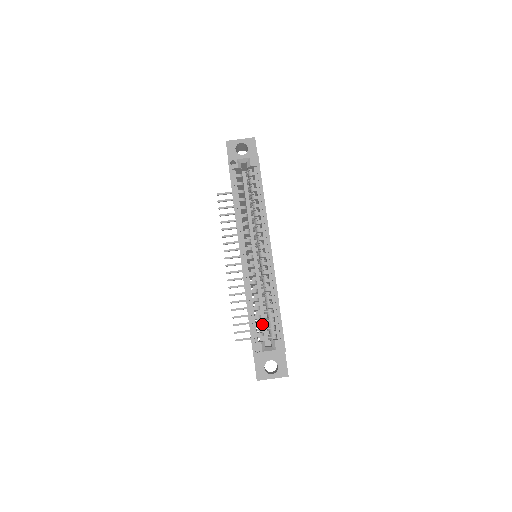
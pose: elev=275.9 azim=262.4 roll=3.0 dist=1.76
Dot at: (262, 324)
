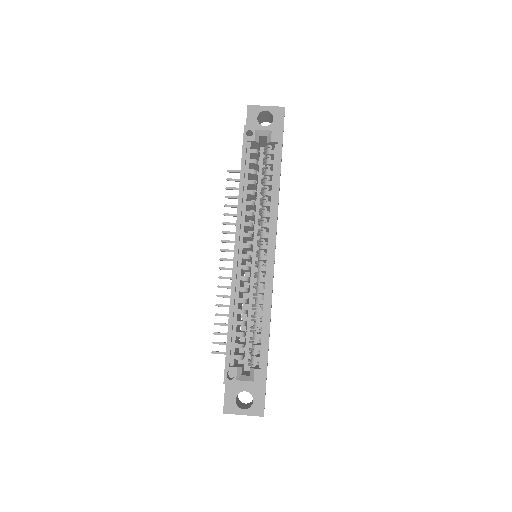
Dot at: (246, 342)
